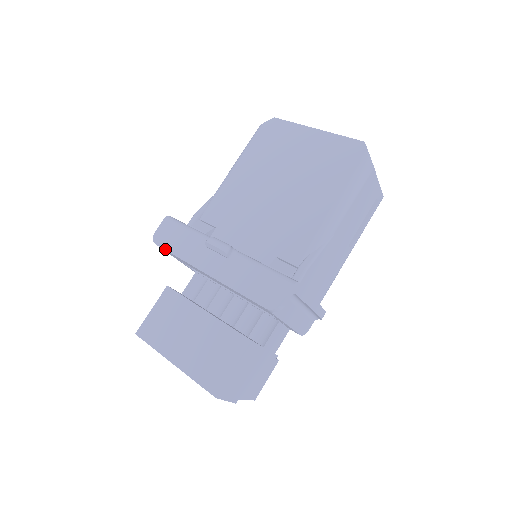
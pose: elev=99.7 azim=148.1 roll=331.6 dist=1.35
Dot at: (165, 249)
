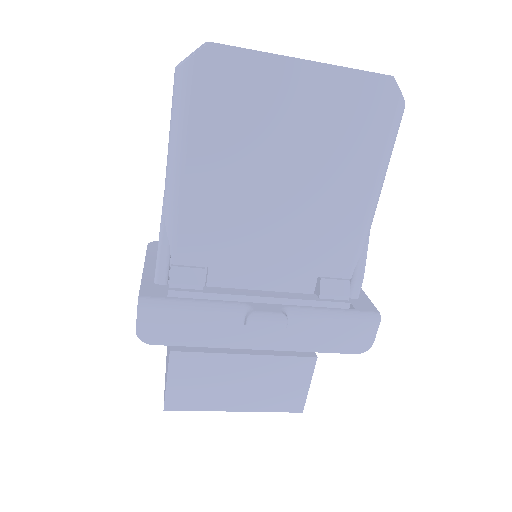
Dot at: (174, 345)
